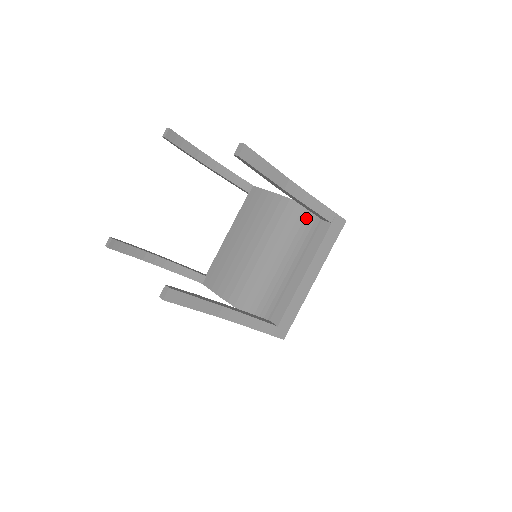
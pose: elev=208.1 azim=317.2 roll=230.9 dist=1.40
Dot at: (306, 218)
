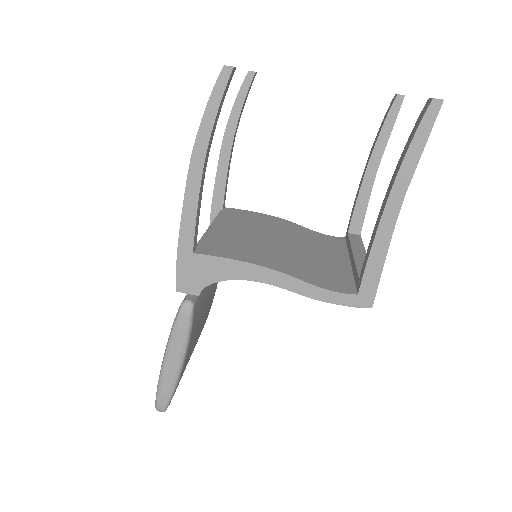
Dot at: (317, 236)
